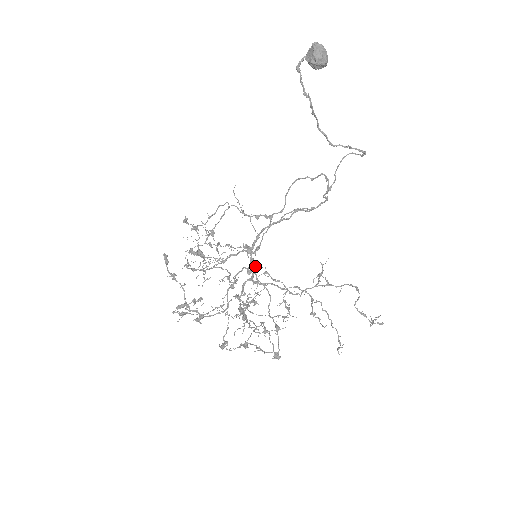
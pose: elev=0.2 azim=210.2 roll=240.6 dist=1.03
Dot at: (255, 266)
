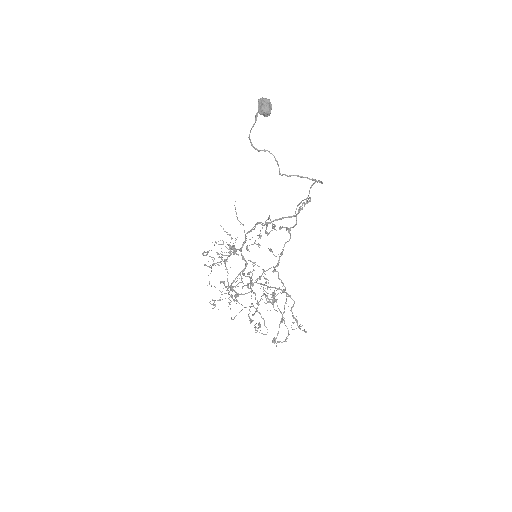
Dot at: (246, 262)
